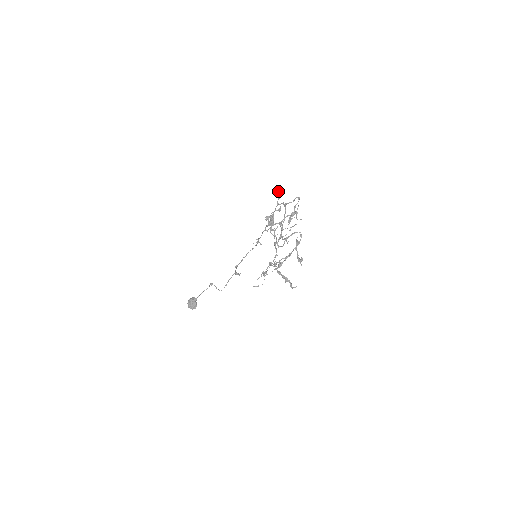
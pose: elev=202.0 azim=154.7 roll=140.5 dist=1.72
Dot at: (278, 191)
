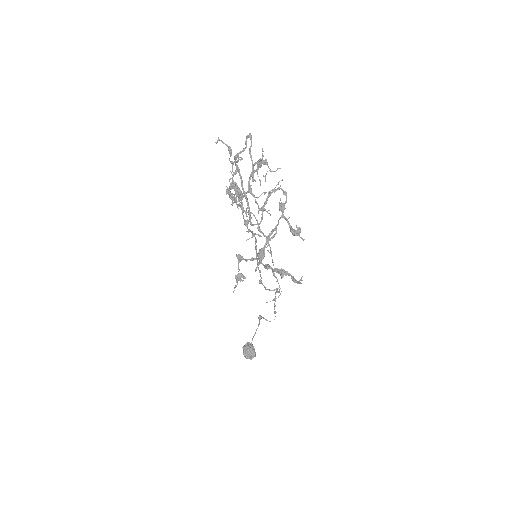
Dot at: occluded
